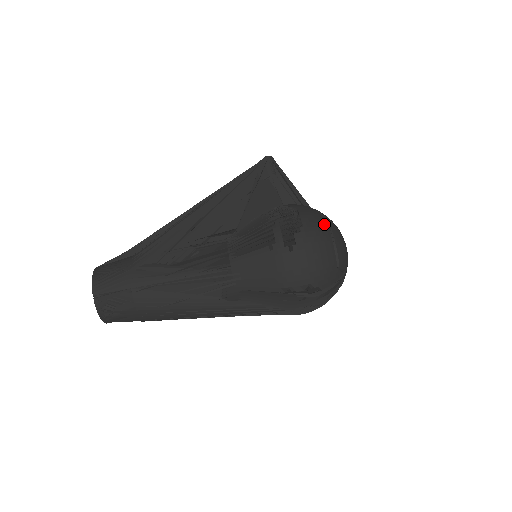
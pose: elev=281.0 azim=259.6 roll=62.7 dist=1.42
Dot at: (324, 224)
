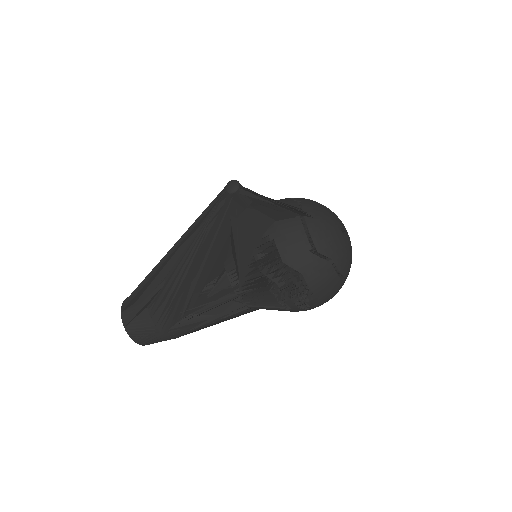
Dot at: (332, 275)
